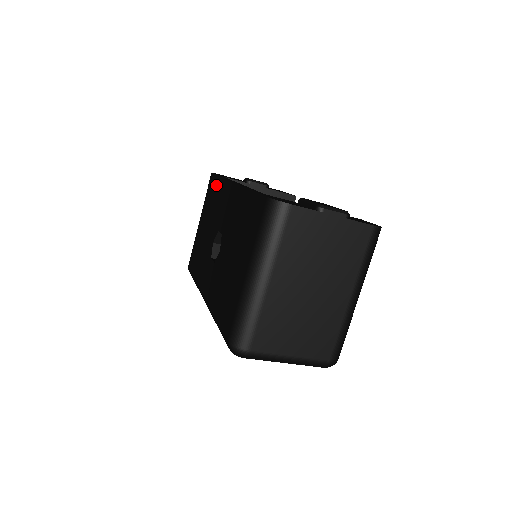
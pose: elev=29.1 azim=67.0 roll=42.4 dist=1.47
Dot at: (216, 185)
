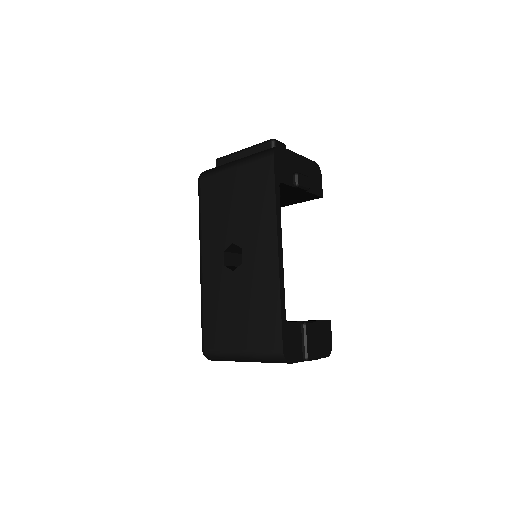
Dot at: (267, 193)
